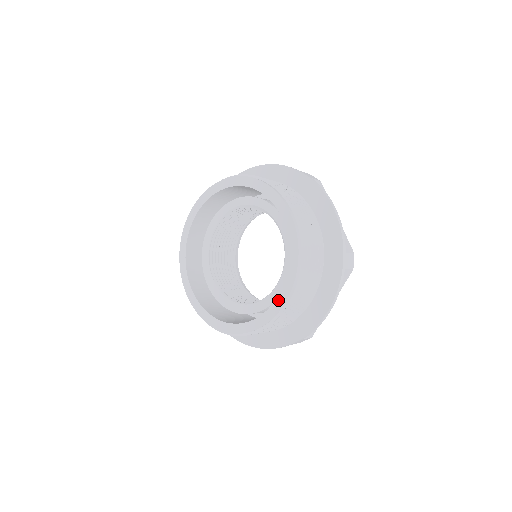
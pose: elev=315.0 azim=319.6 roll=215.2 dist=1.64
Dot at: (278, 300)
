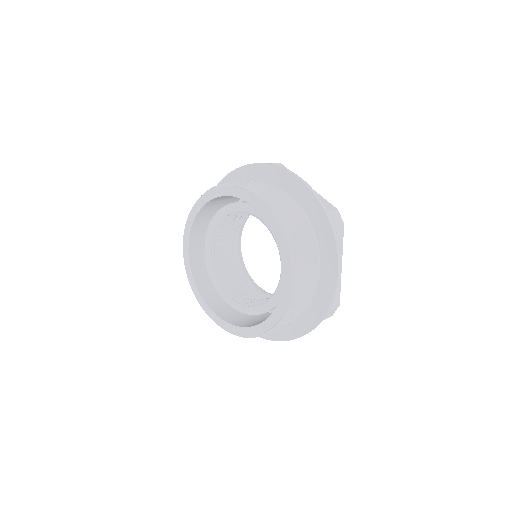
Dot at: (254, 328)
